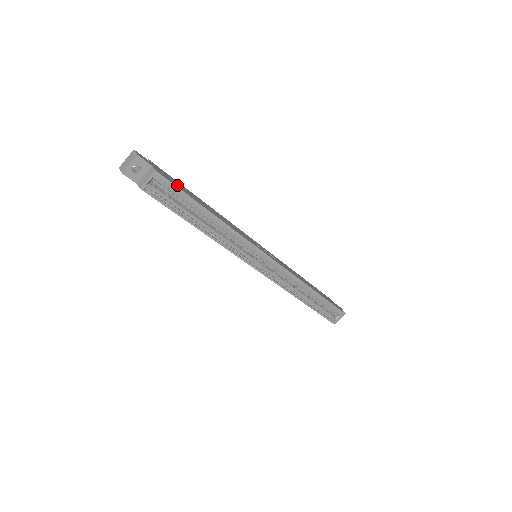
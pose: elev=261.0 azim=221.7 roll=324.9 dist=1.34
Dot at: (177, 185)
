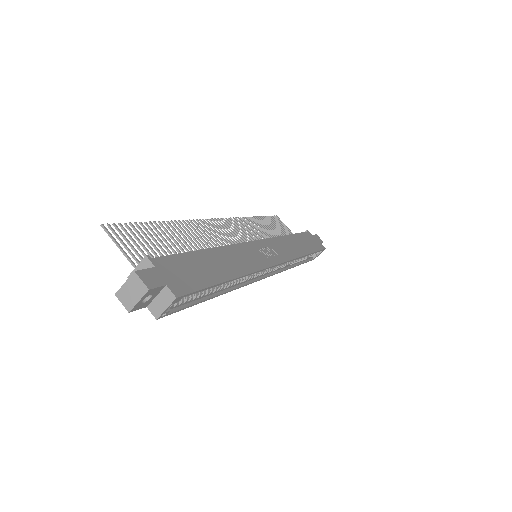
Dot at: (194, 280)
